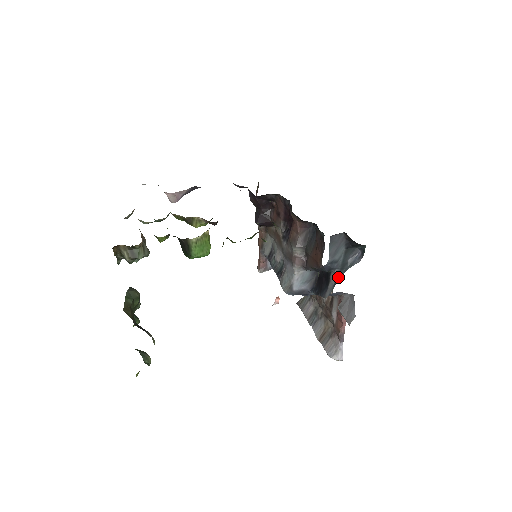
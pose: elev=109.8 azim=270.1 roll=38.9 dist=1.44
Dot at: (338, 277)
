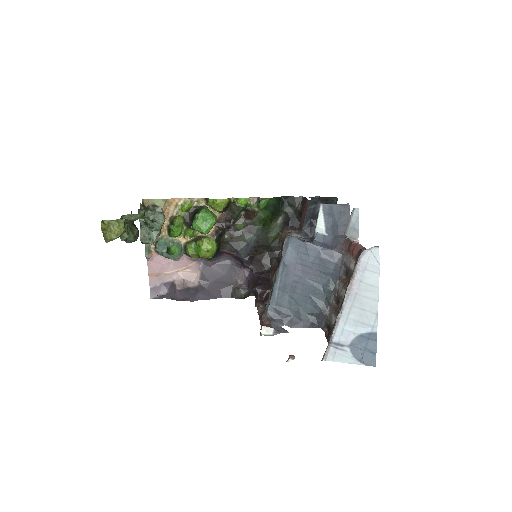
Dot at: occluded
